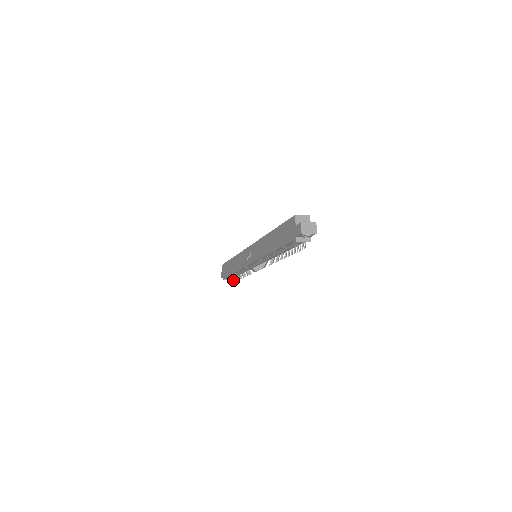
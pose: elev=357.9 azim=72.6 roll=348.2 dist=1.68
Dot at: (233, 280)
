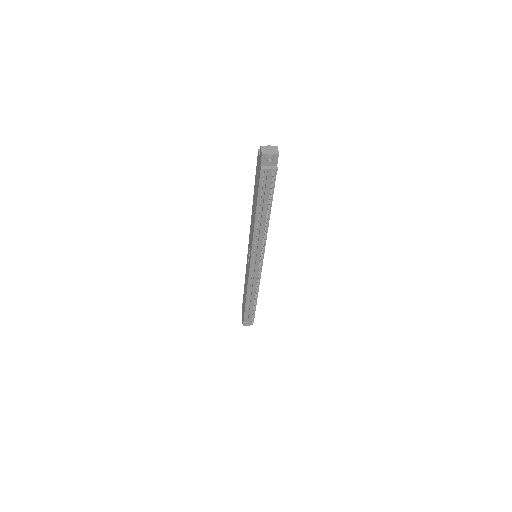
Dot at: (252, 319)
